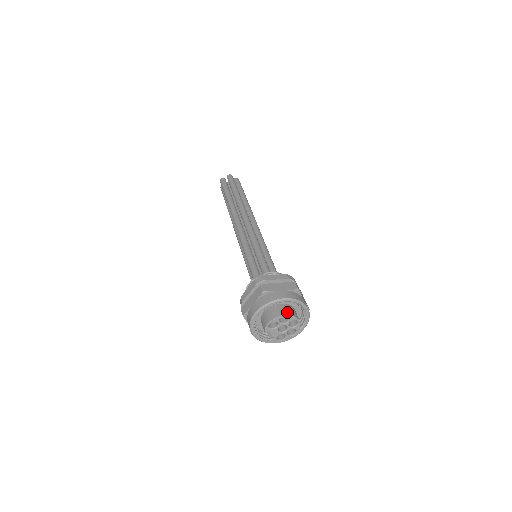
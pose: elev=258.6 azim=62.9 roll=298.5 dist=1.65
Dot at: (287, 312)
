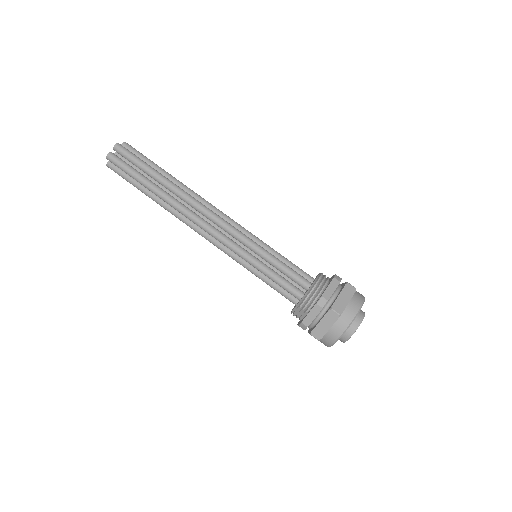
Dot at: (349, 332)
